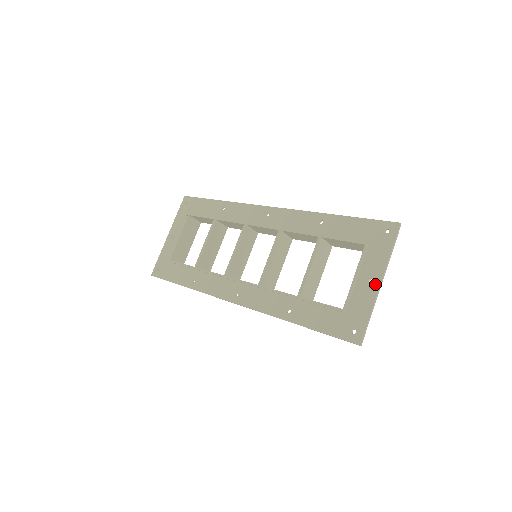
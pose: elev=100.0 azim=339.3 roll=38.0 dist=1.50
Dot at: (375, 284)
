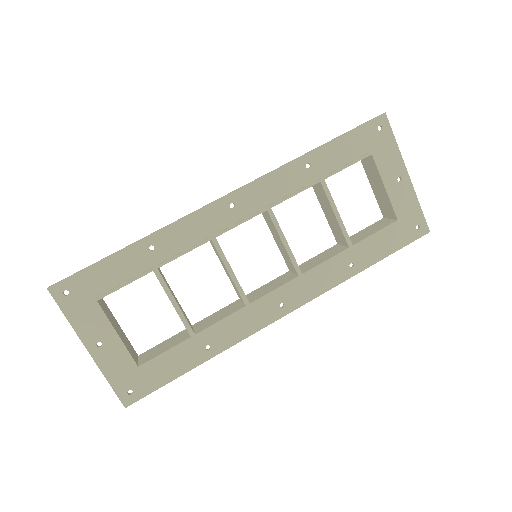
Dot at: (406, 179)
